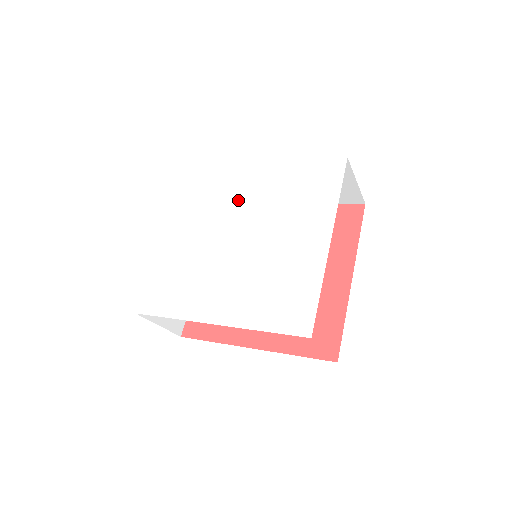
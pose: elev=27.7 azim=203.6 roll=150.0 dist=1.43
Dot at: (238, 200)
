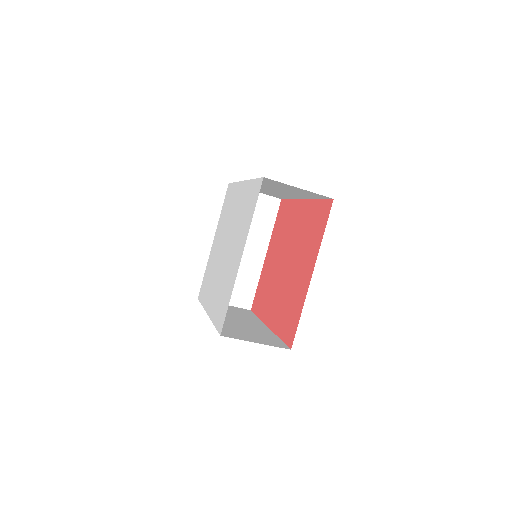
Dot at: (231, 215)
